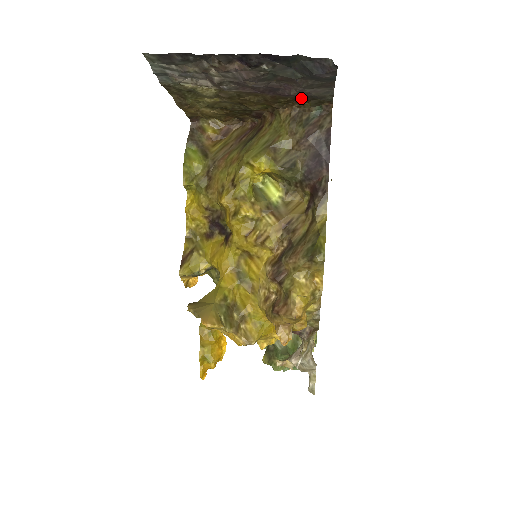
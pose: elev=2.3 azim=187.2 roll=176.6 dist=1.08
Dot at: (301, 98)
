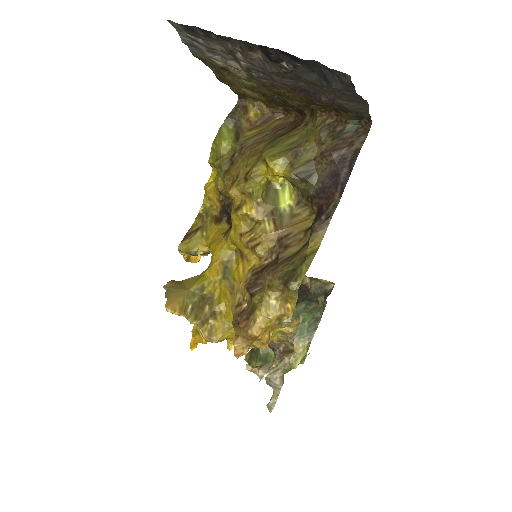
Dot at: (336, 107)
